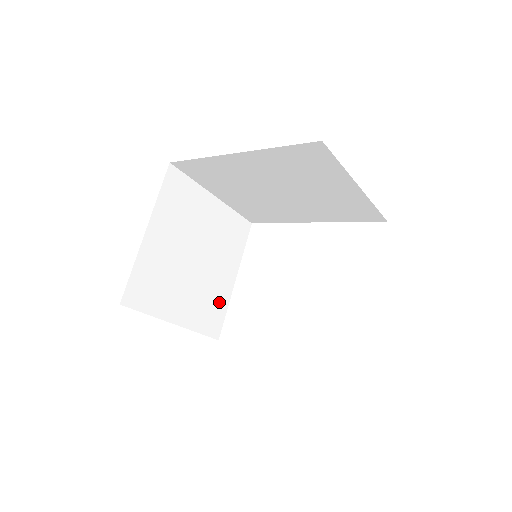
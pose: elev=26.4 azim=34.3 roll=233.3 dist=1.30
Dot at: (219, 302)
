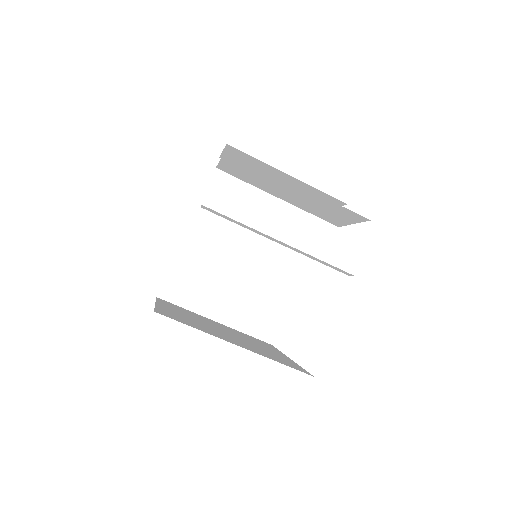
Dot at: occluded
